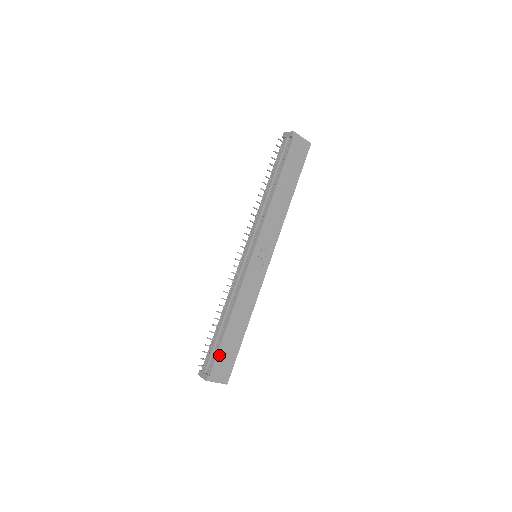
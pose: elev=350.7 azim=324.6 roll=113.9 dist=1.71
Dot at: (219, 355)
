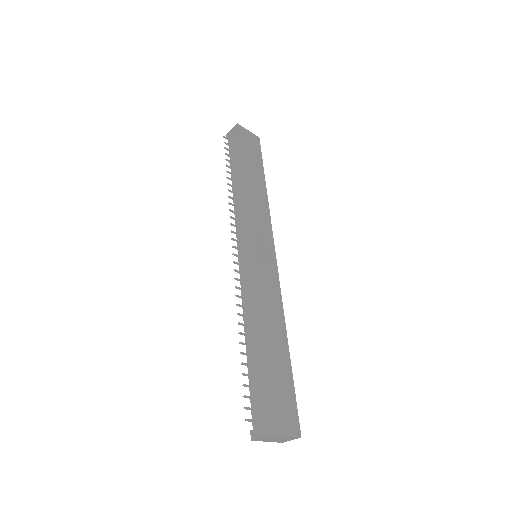
Dot at: (271, 389)
